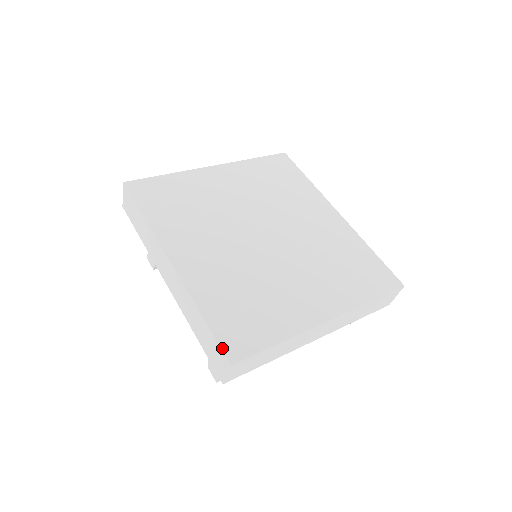
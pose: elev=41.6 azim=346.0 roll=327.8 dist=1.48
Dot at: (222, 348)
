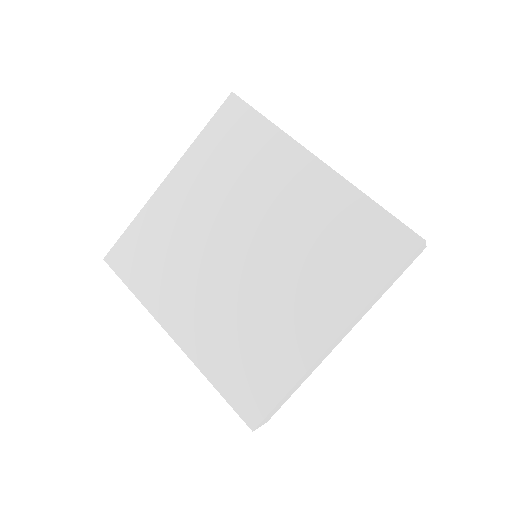
Dot at: (240, 416)
